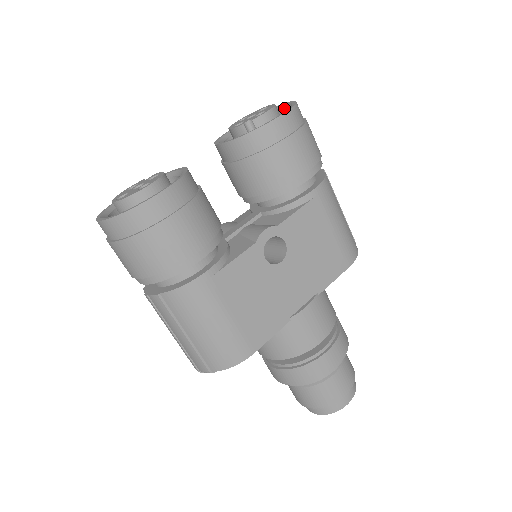
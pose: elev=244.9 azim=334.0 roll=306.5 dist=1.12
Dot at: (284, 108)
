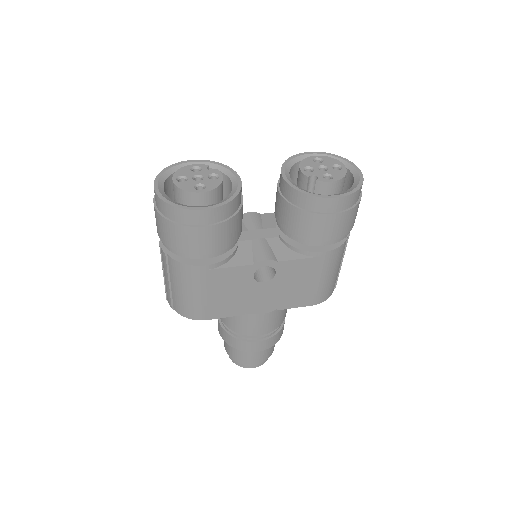
Dot at: (354, 176)
